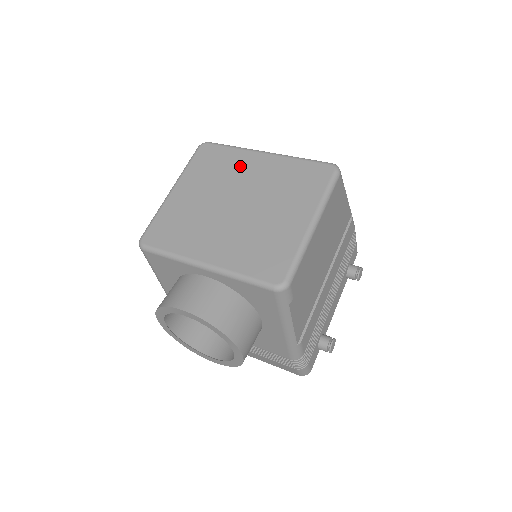
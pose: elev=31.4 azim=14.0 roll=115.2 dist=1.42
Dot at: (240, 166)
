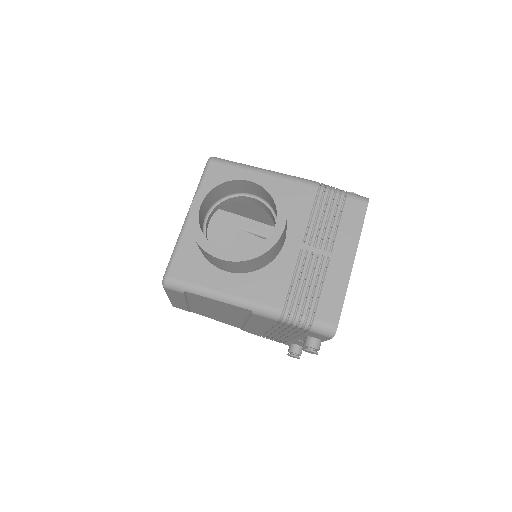
Dot at: occluded
